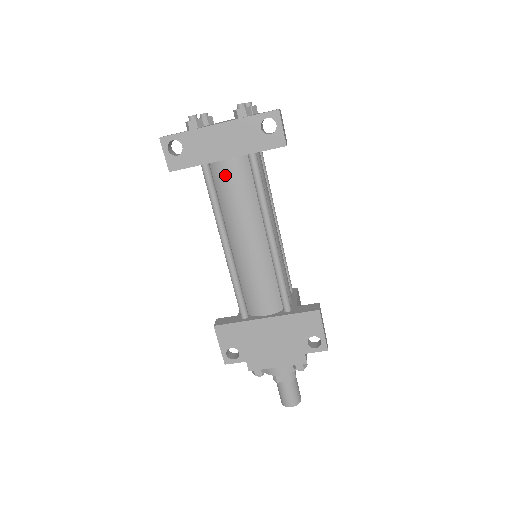
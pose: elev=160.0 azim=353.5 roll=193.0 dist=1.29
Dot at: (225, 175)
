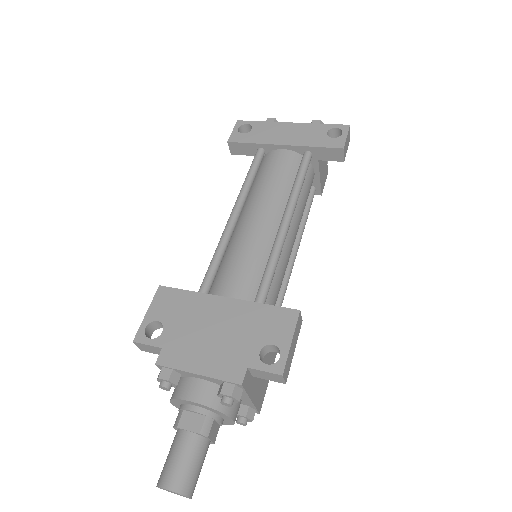
Dot at: (274, 160)
